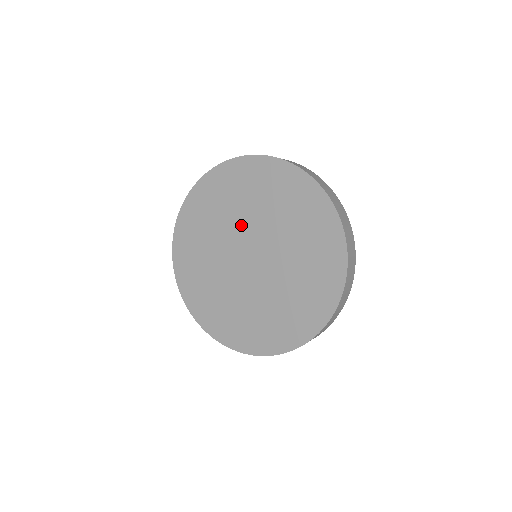
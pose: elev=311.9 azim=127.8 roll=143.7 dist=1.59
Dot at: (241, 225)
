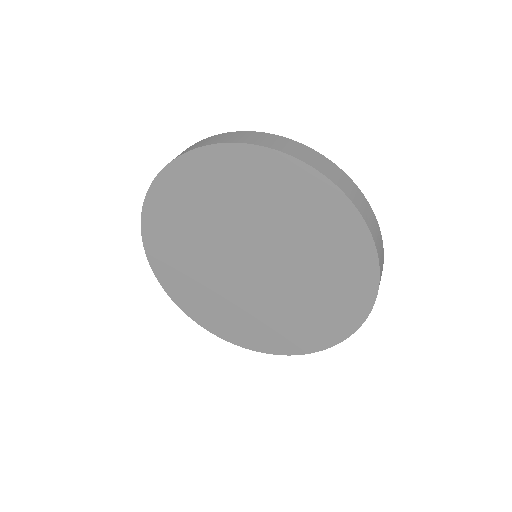
Dot at: (225, 232)
